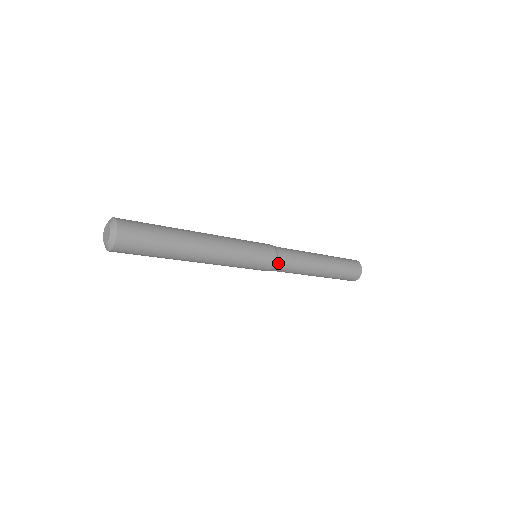
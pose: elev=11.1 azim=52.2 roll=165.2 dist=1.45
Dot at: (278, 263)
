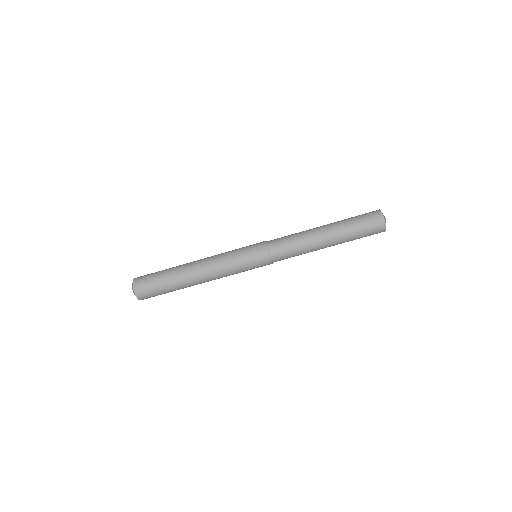
Dot at: (271, 250)
